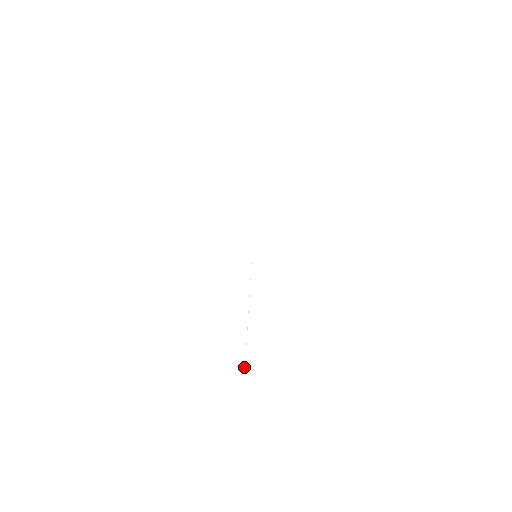
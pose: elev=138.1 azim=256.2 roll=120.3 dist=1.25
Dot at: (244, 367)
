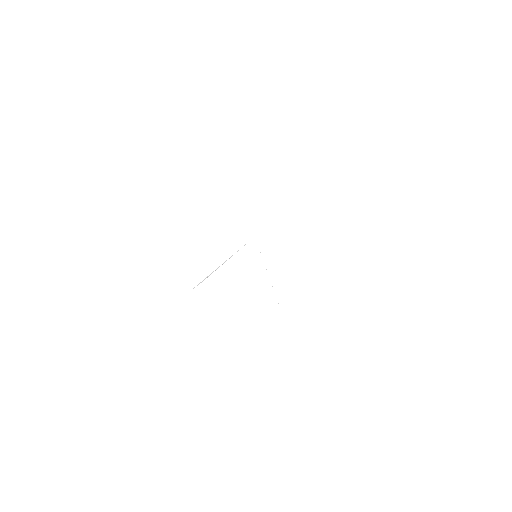
Dot at: occluded
